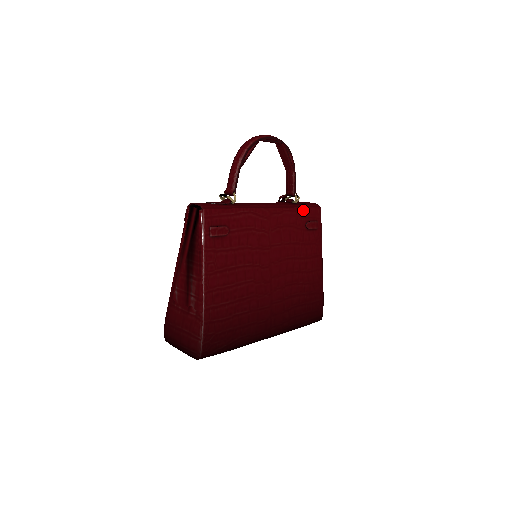
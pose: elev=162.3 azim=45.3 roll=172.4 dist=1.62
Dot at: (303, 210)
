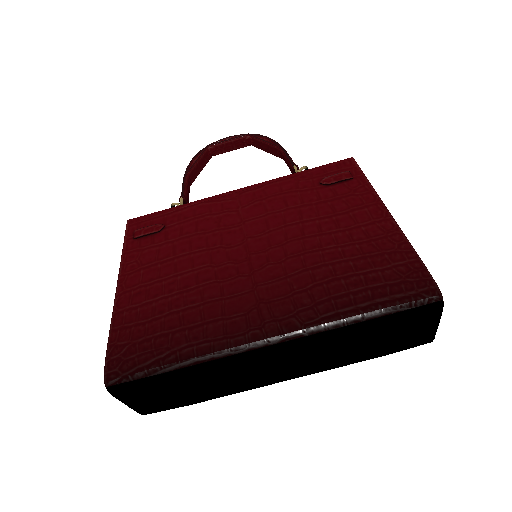
Dot at: (310, 172)
